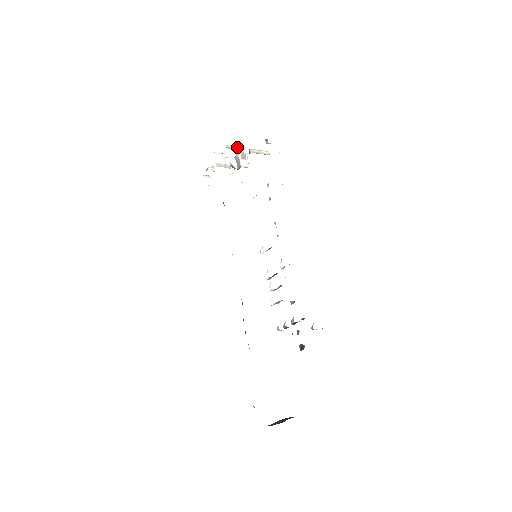
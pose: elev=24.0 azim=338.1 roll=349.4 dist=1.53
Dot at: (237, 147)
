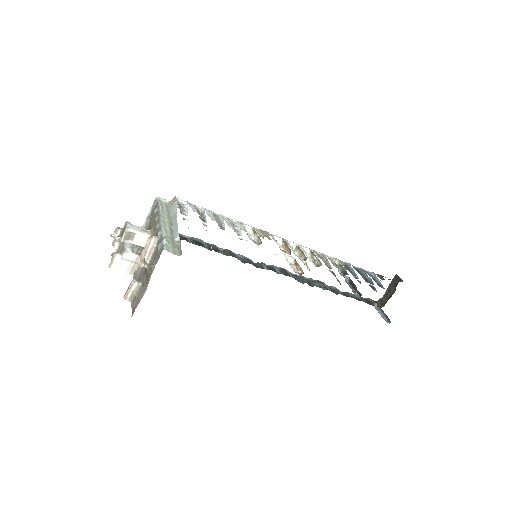
Dot at: (132, 286)
